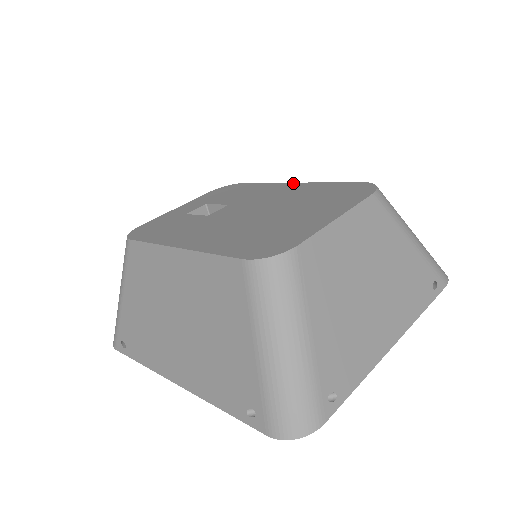
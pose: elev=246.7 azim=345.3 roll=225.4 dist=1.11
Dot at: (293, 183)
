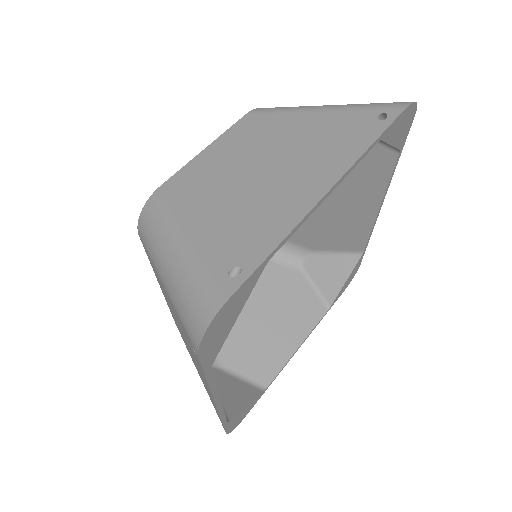
Dot at: occluded
